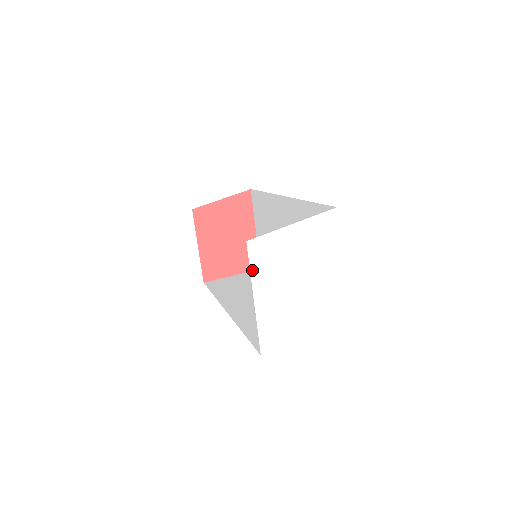
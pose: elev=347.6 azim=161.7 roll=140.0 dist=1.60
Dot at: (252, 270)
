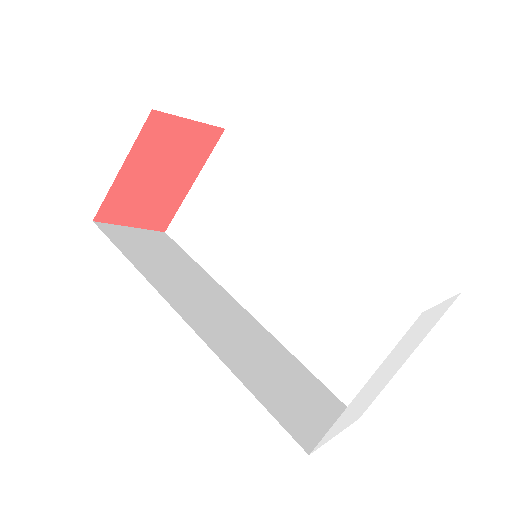
Dot at: (393, 349)
